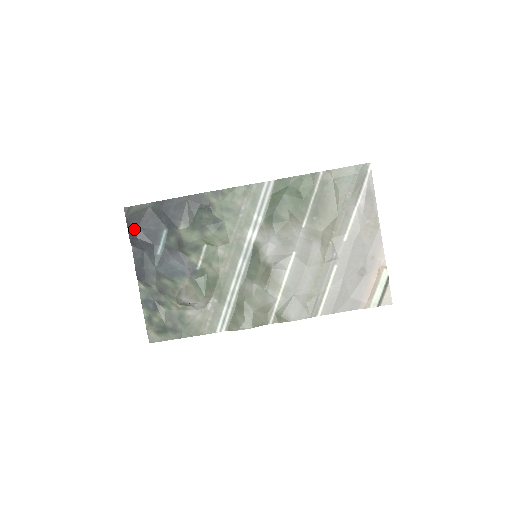
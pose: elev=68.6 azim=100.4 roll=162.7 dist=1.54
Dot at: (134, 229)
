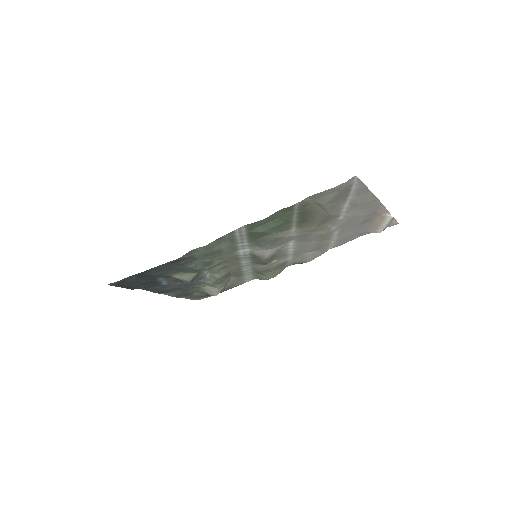
Dot at: (131, 288)
